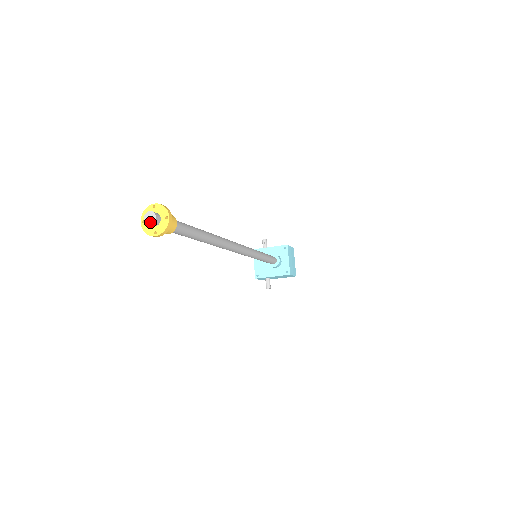
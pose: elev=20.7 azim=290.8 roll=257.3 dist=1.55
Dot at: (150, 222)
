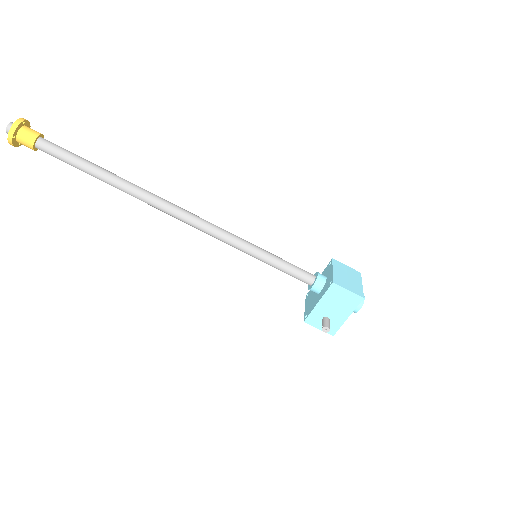
Dot at: (7, 128)
